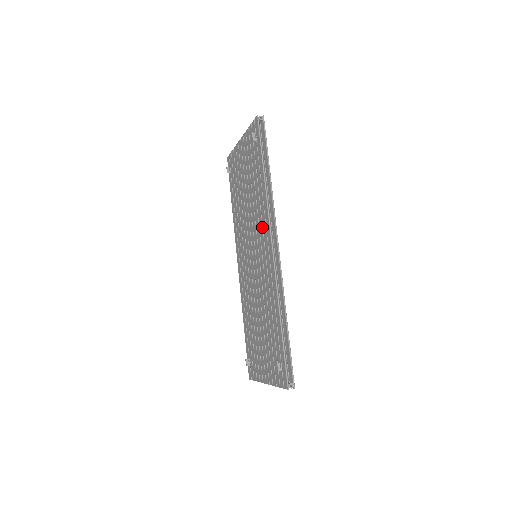
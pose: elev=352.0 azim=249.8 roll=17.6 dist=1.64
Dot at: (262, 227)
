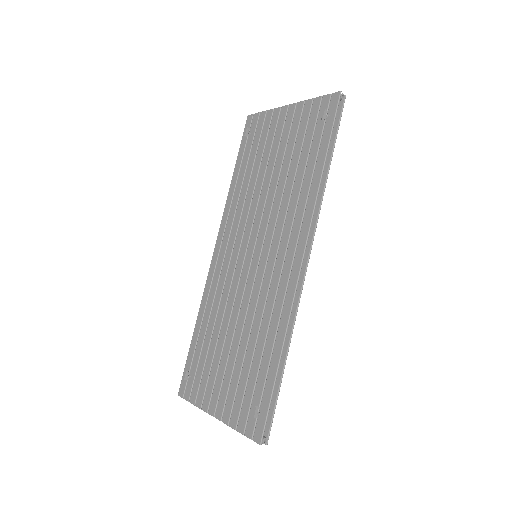
Dot at: (290, 229)
